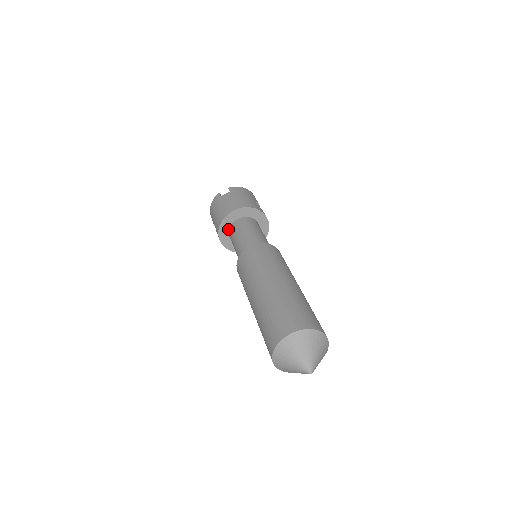
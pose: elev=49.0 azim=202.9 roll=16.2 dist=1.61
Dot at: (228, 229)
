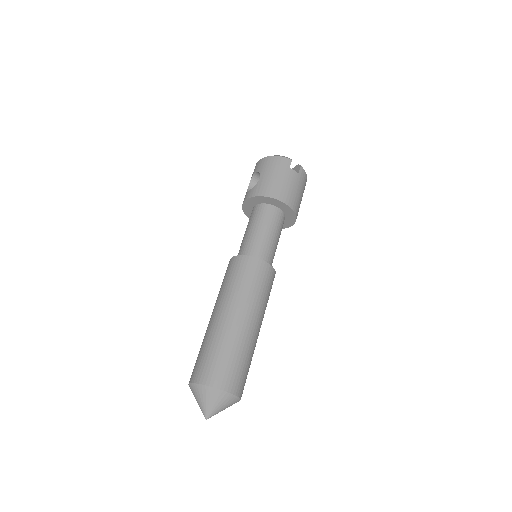
Dot at: (264, 202)
